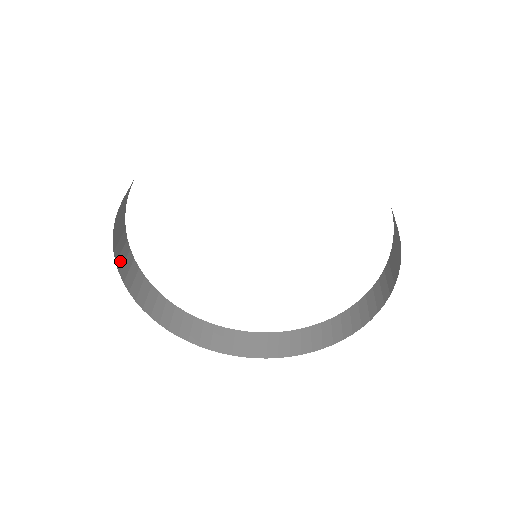
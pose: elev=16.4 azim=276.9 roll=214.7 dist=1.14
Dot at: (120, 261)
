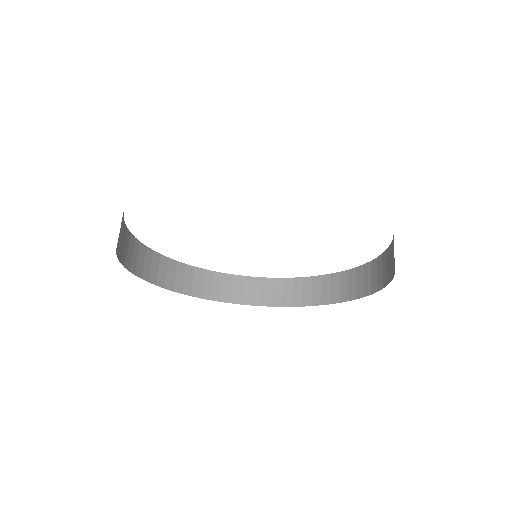
Dot at: occluded
